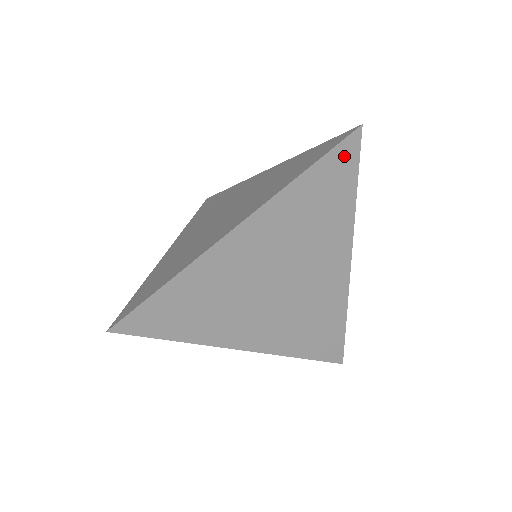
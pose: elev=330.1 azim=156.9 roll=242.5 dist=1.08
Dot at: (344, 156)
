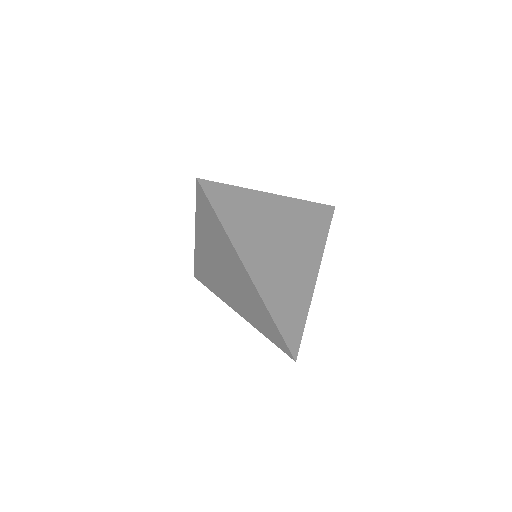
Dot at: (326, 212)
